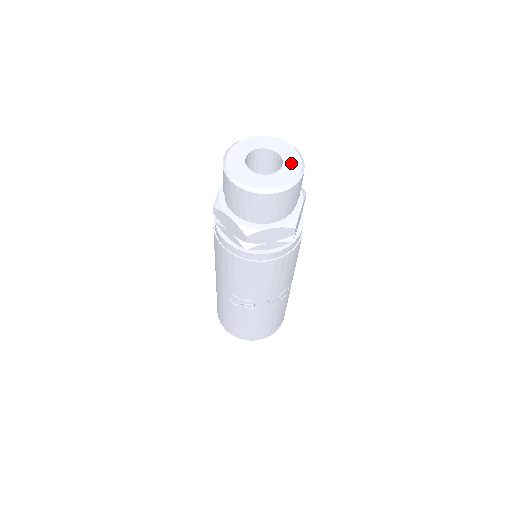
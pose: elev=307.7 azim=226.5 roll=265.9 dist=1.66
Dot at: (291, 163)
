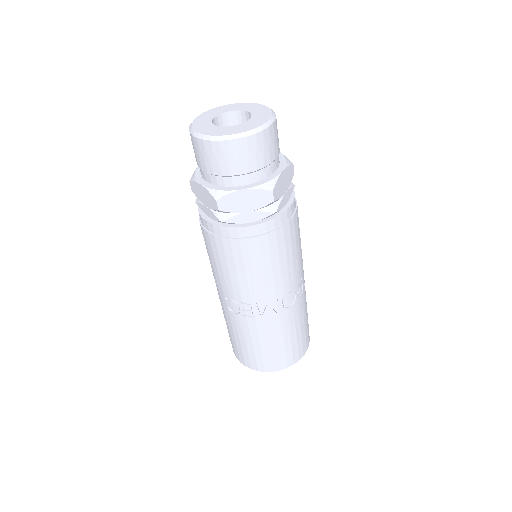
Dot at: (260, 116)
